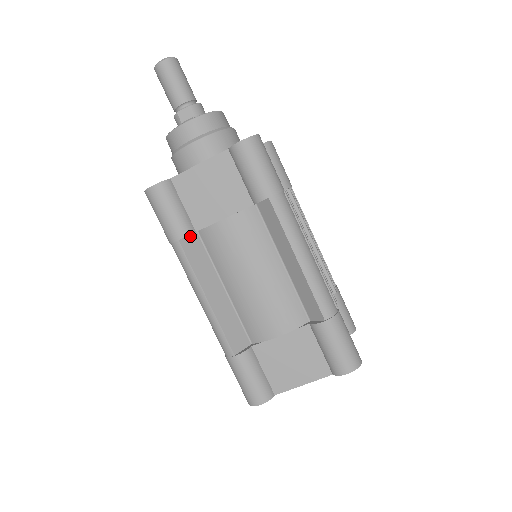
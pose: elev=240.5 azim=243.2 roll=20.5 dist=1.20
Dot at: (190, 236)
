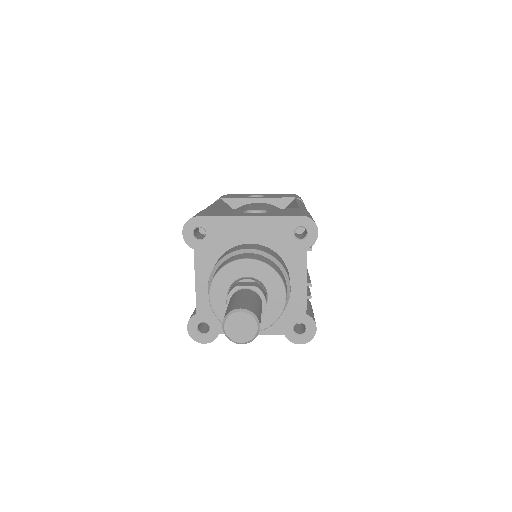
Dot at: occluded
